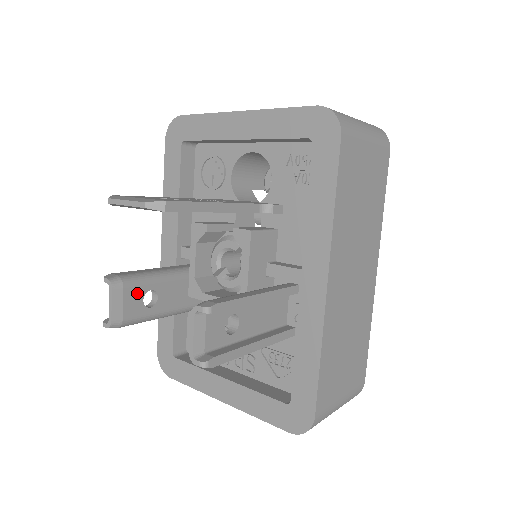
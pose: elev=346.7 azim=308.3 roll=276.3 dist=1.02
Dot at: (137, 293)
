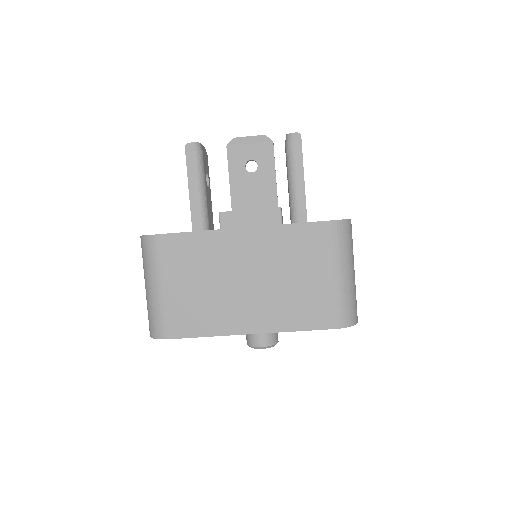
Dot at: (207, 168)
